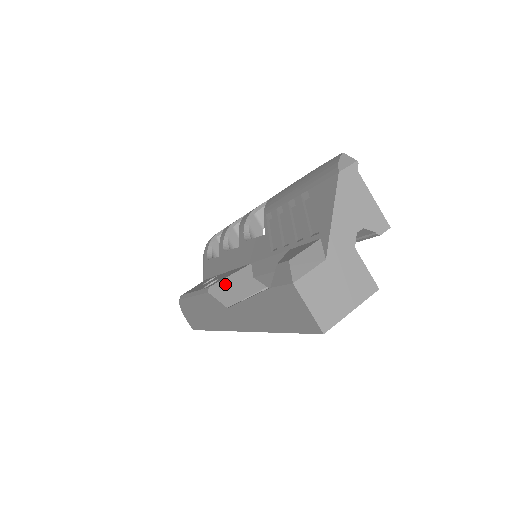
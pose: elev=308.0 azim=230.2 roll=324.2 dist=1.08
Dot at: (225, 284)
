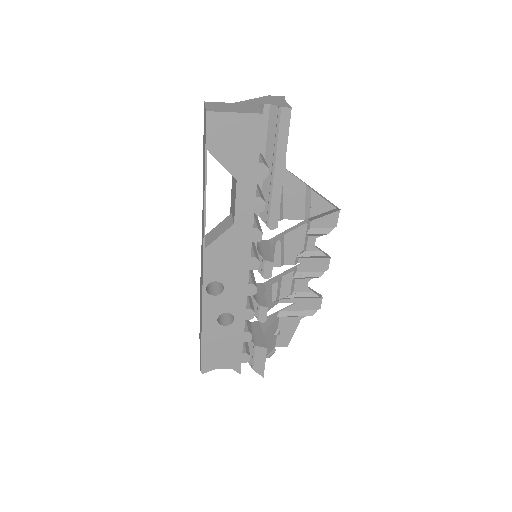
Dot at: occluded
